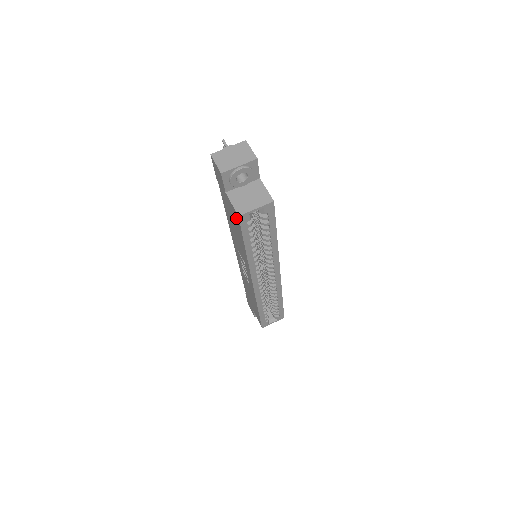
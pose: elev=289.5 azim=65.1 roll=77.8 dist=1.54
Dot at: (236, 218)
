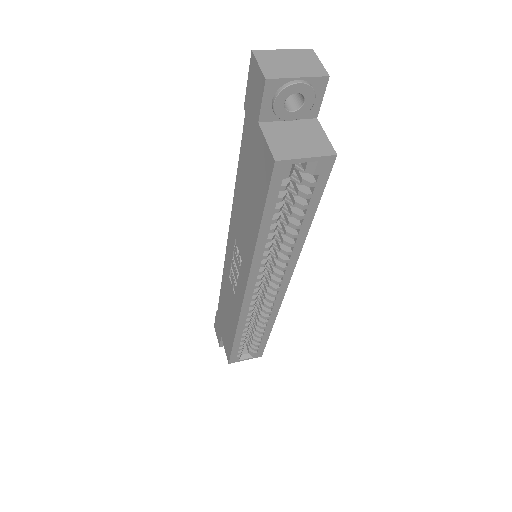
Dot at: (265, 169)
